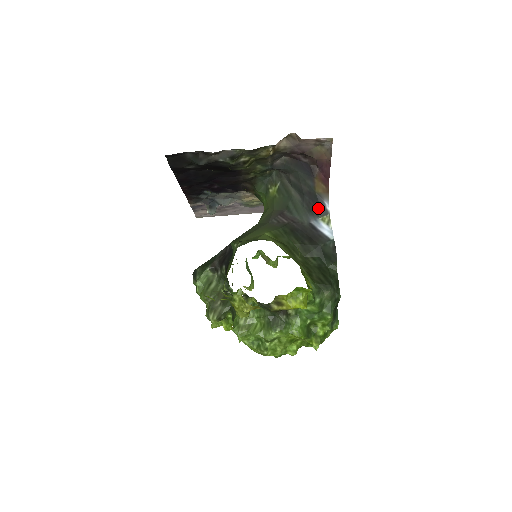
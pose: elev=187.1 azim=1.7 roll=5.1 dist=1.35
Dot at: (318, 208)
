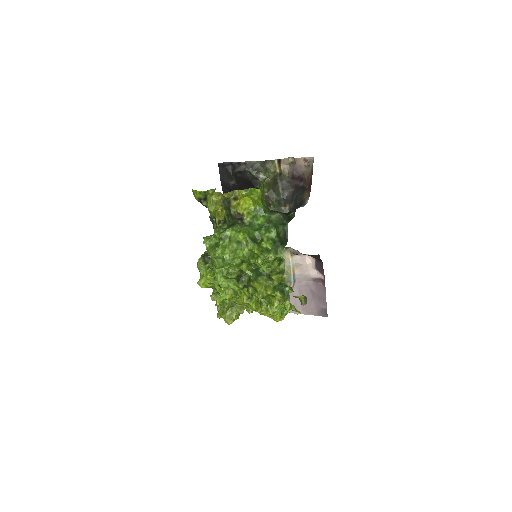
Dot at: (301, 205)
